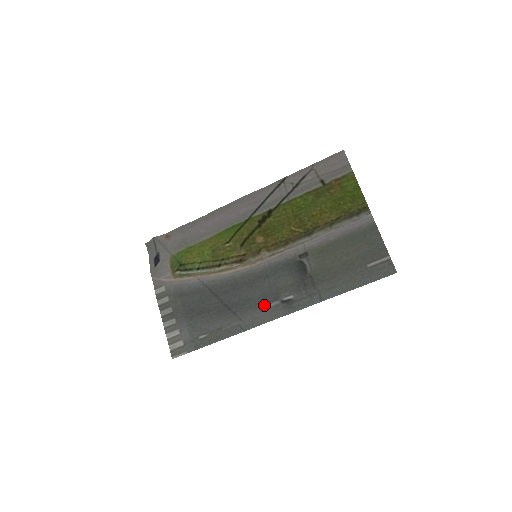
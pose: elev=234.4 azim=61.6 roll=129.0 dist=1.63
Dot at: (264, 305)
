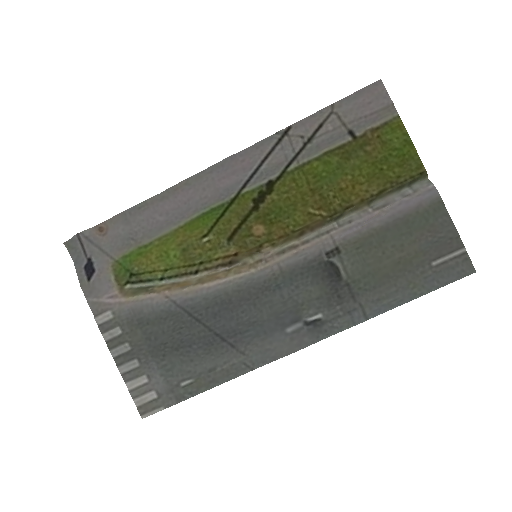
Dot at: (278, 331)
